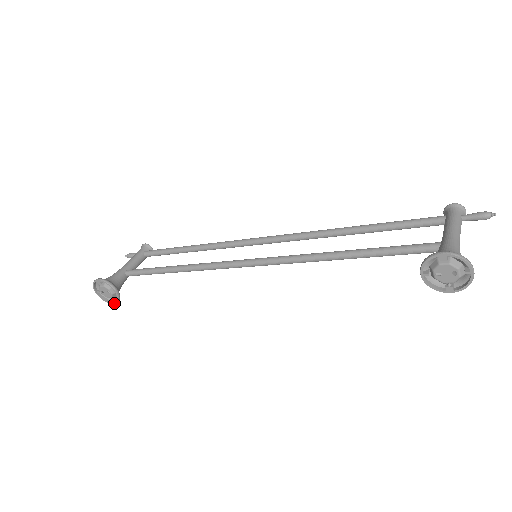
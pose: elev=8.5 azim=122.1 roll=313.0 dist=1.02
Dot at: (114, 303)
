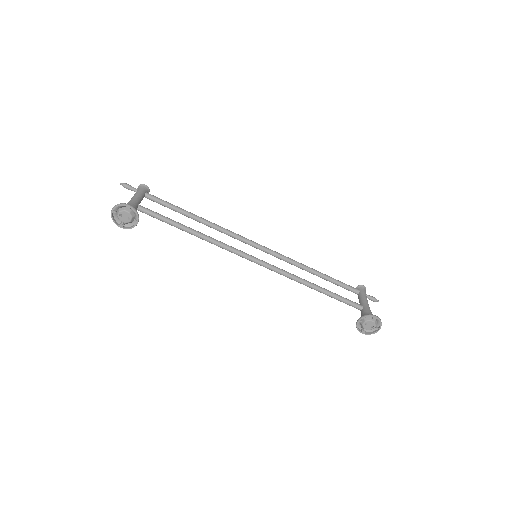
Dot at: occluded
